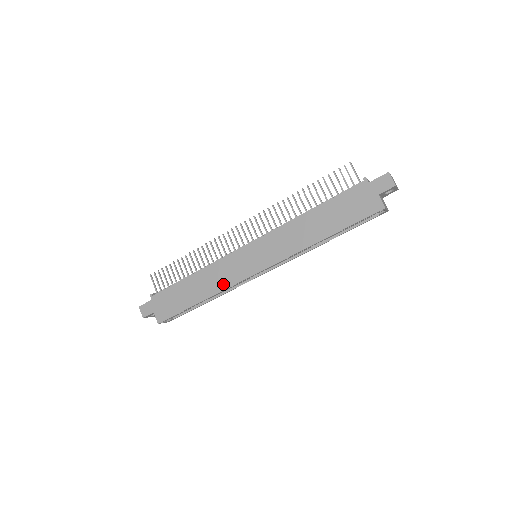
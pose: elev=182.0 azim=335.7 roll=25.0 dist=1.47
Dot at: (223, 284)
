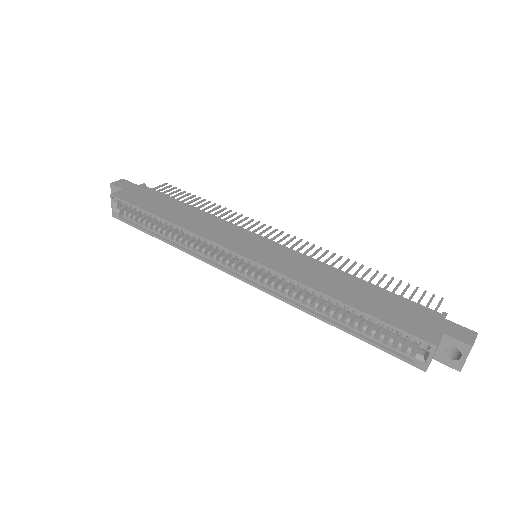
Dot at: (202, 231)
